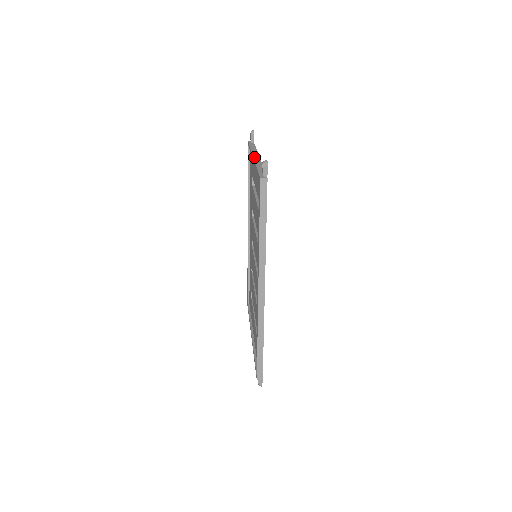
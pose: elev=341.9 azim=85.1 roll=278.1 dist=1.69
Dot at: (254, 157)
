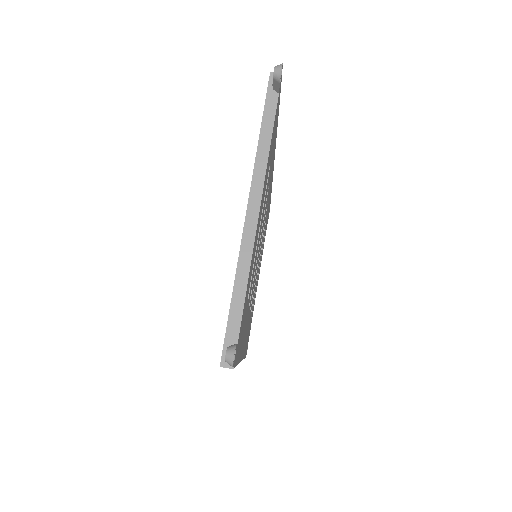
Dot at: (247, 216)
